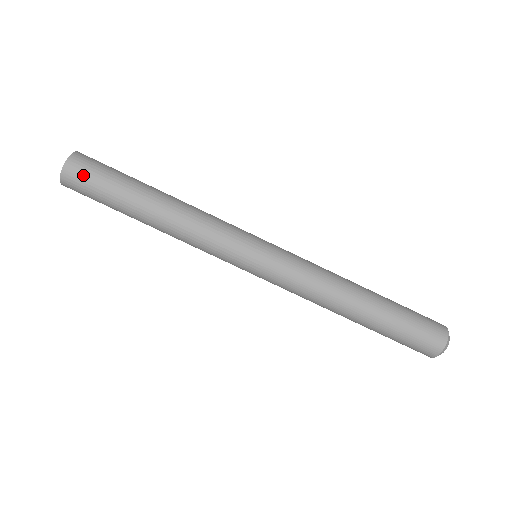
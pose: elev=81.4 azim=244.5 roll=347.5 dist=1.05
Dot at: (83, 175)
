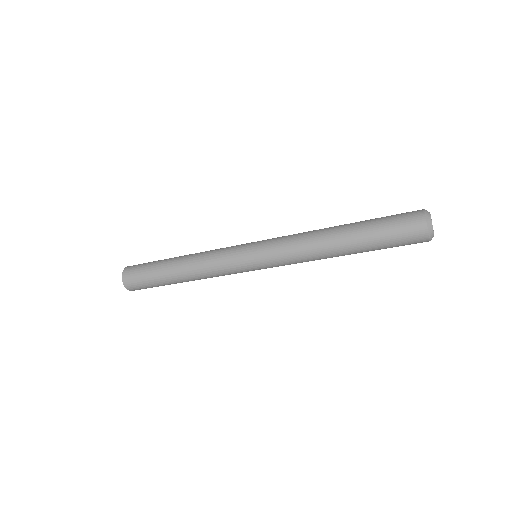
Dot at: (134, 279)
